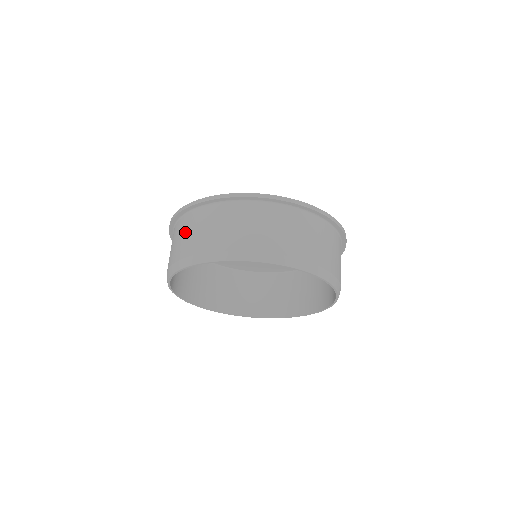
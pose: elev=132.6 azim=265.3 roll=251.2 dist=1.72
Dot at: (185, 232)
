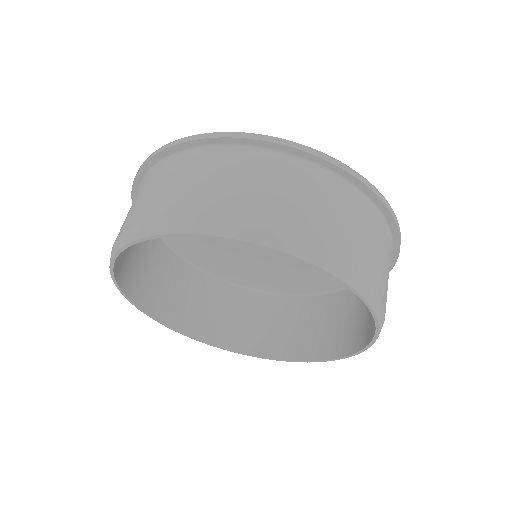
Dot at: (135, 200)
